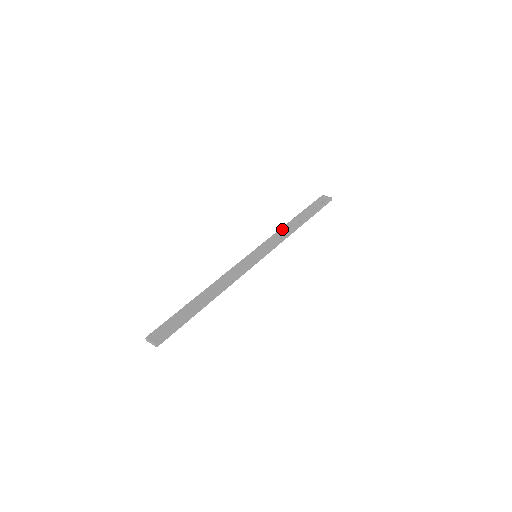
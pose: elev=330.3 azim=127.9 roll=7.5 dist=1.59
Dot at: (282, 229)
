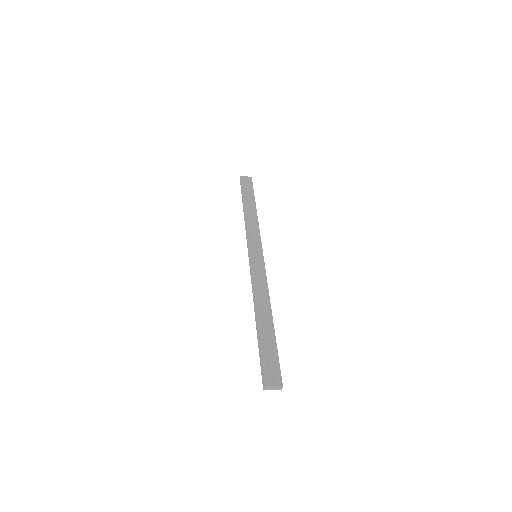
Dot at: (248, 220)
